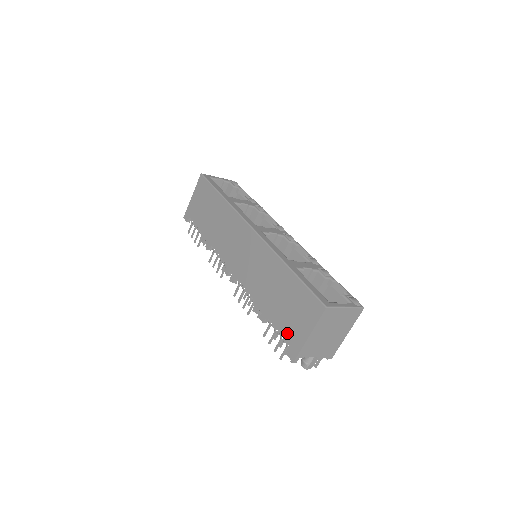
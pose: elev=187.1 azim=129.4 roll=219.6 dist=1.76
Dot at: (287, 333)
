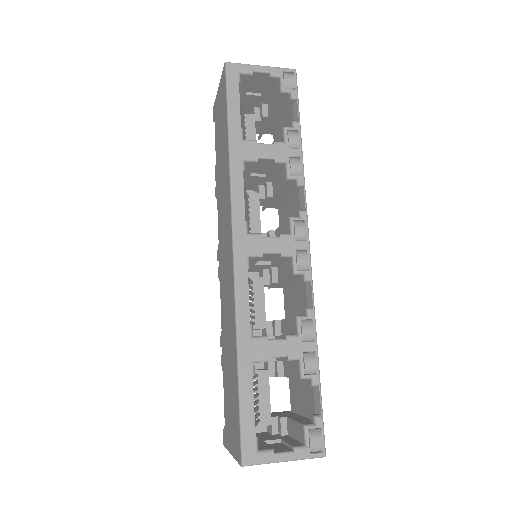
Dot at: (225, 415)
